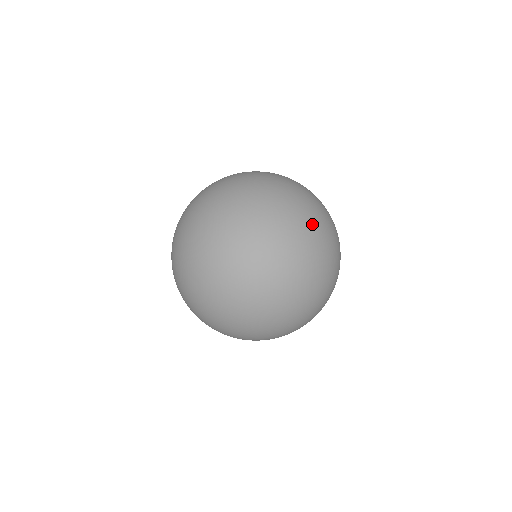
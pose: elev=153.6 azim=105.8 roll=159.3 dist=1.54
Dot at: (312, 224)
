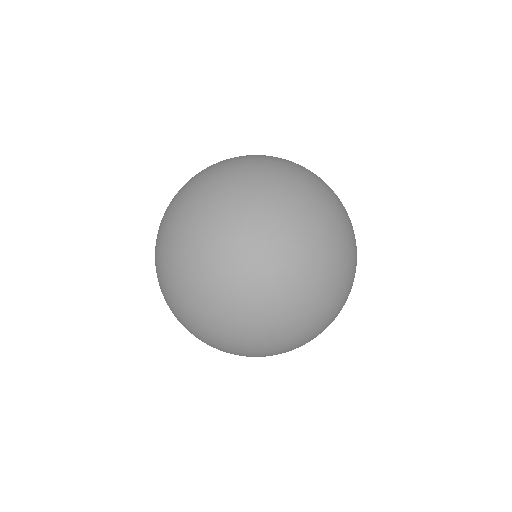
Dot at: (329, 241)
